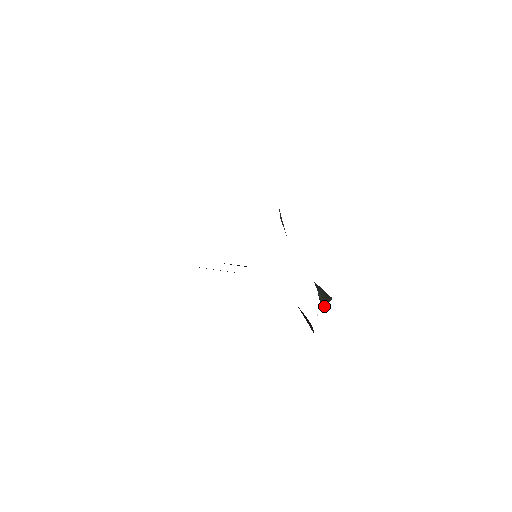
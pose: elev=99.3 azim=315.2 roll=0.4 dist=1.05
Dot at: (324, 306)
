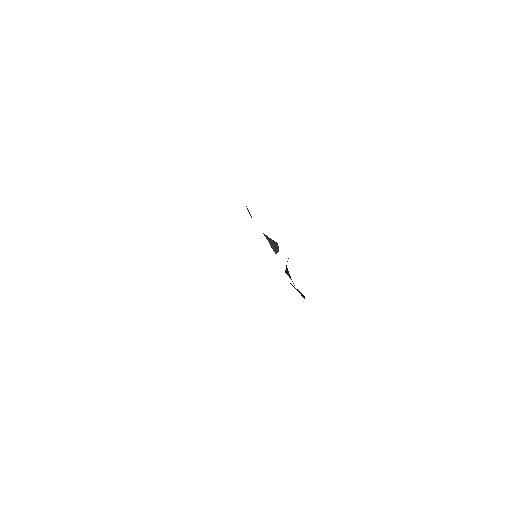
Dot at: (277, 252)
